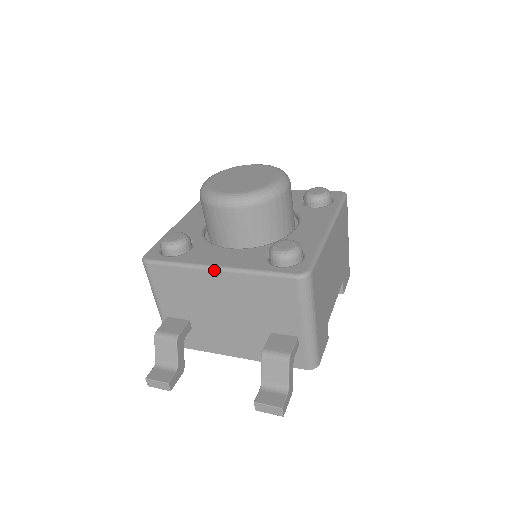
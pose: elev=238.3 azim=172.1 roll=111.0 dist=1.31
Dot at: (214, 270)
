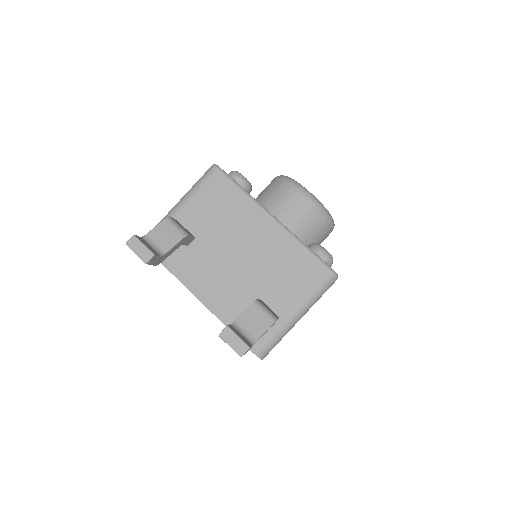
Dot at: (271, 217)
